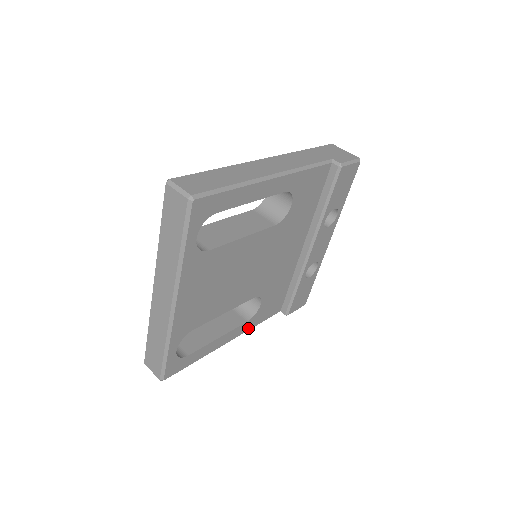
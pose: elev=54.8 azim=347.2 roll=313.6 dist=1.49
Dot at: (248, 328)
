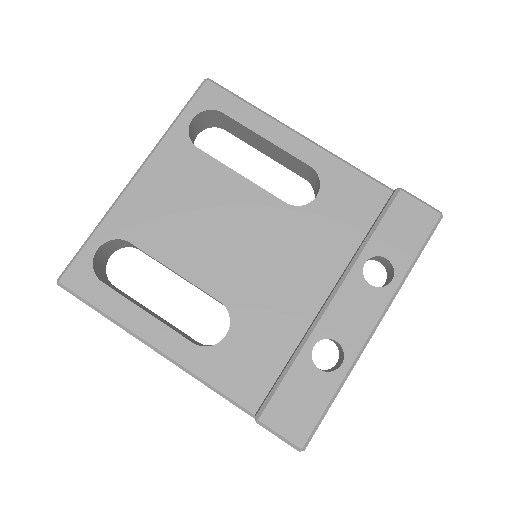
Dot at: (190, 365)
